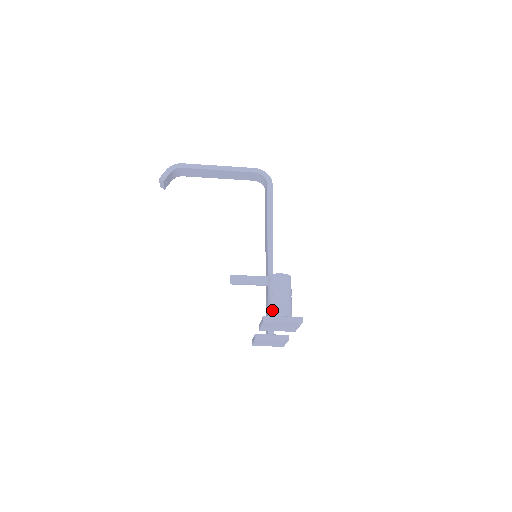
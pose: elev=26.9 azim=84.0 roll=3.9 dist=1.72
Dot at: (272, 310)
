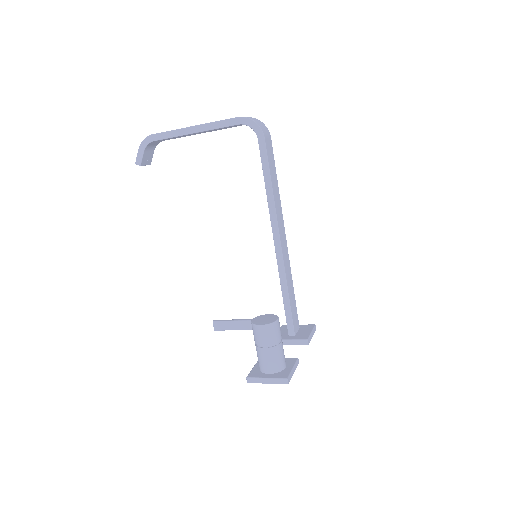
Dot at: (259, 363)
